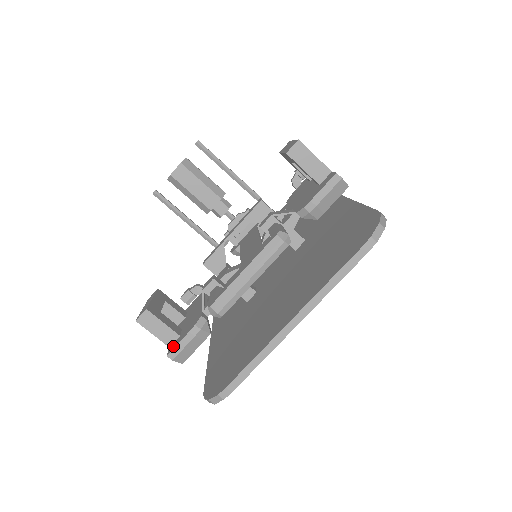
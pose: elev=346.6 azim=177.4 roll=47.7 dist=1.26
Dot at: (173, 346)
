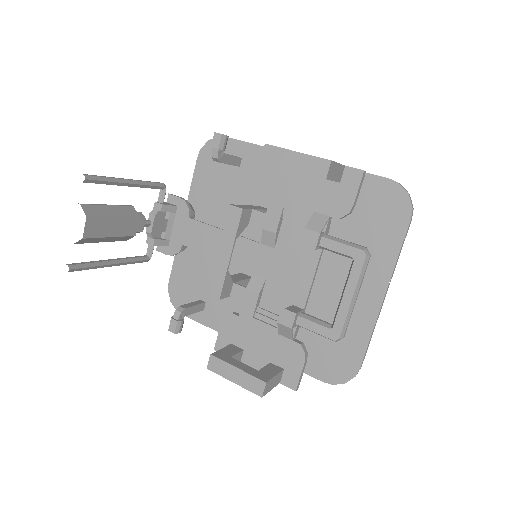
Dot at: (292, 381)
